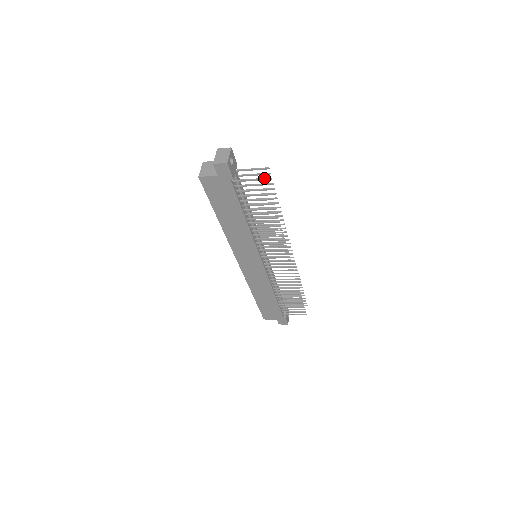
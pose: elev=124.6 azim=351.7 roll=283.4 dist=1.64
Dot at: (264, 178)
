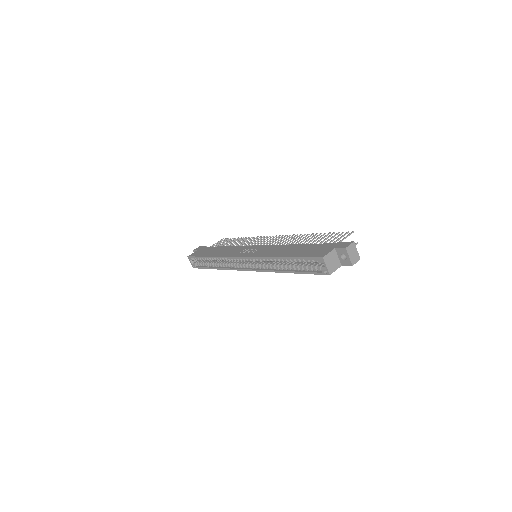
Dot at: occluded
